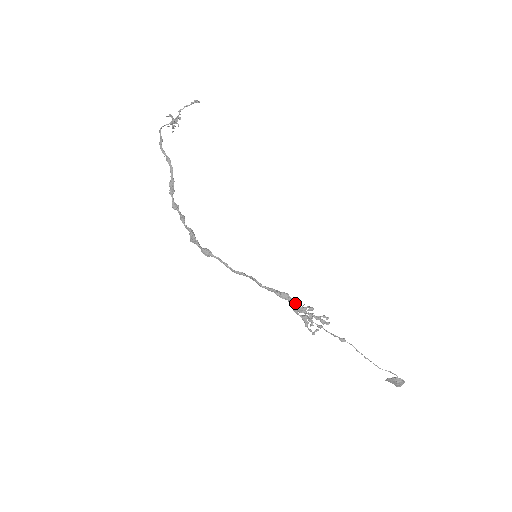
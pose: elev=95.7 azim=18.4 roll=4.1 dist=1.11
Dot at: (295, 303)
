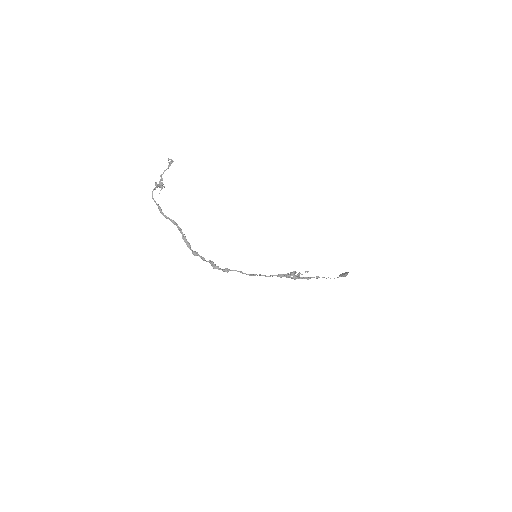
Dot at: (291, 277)
